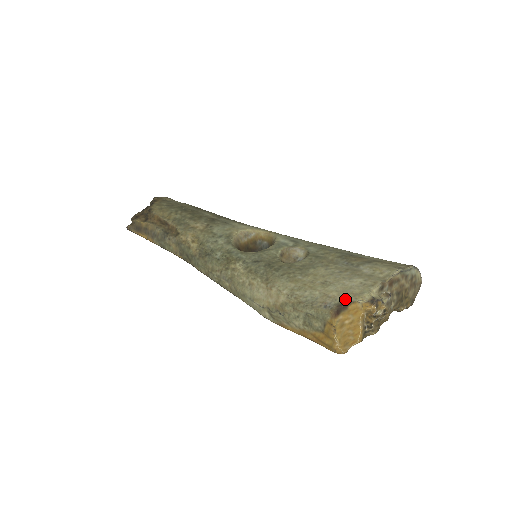
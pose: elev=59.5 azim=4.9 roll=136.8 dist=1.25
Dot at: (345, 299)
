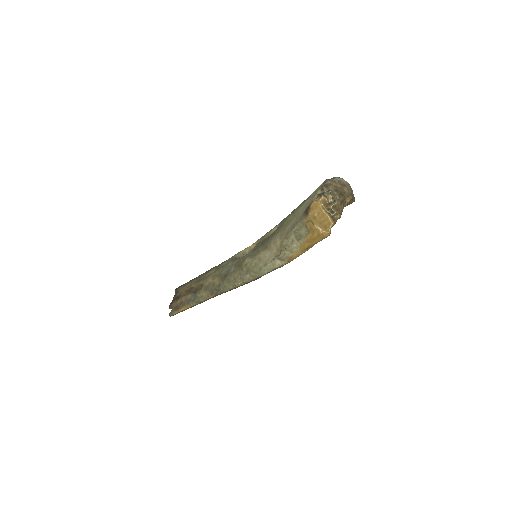
Dot at: (307, 207)
